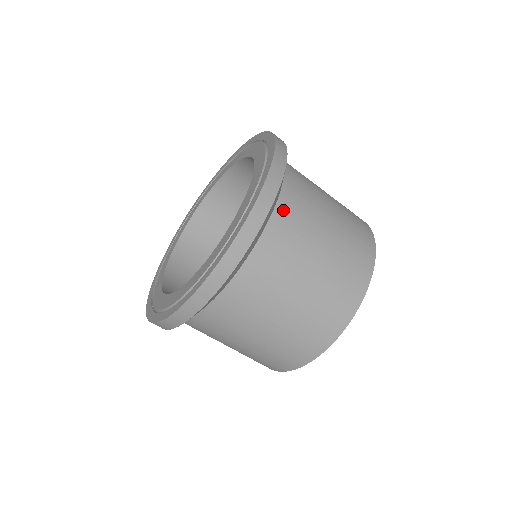
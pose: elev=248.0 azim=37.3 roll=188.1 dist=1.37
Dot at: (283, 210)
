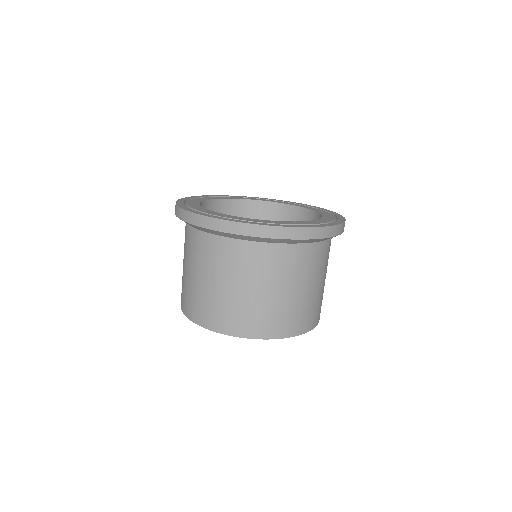
Dot at: (318, 248)
